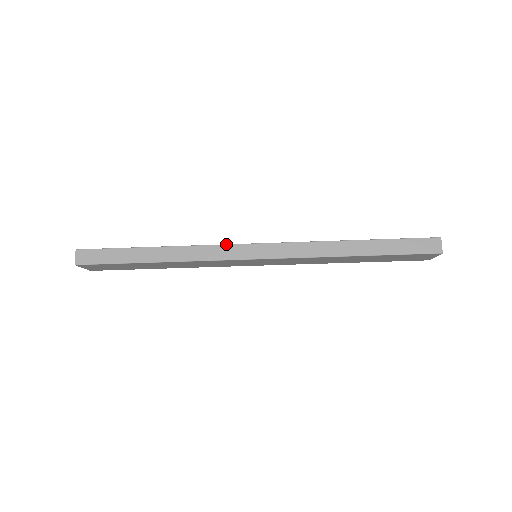
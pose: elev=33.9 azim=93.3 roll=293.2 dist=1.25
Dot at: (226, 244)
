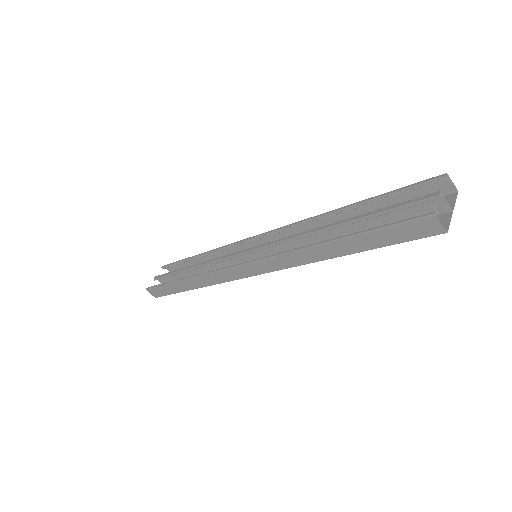
Dot at: (221, 270)
